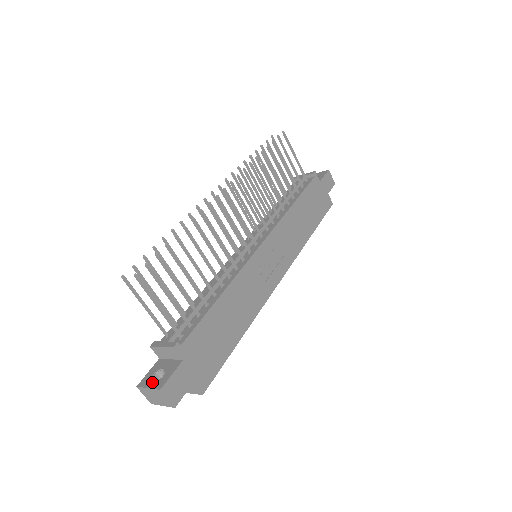
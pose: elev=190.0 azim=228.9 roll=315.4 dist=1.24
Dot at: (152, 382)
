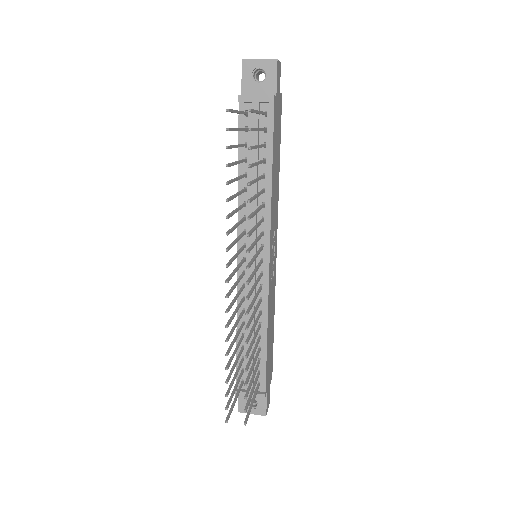
Dot at: (252, 410)
